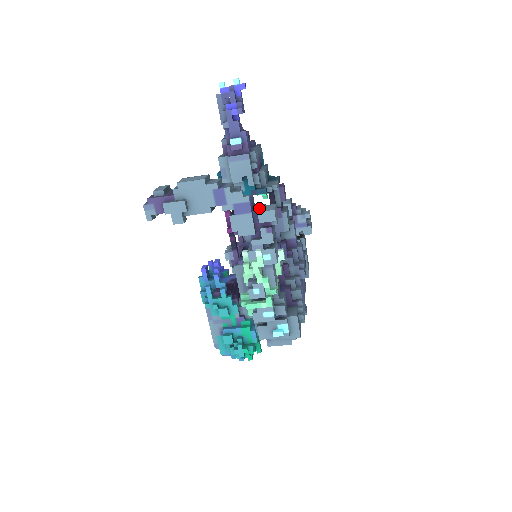
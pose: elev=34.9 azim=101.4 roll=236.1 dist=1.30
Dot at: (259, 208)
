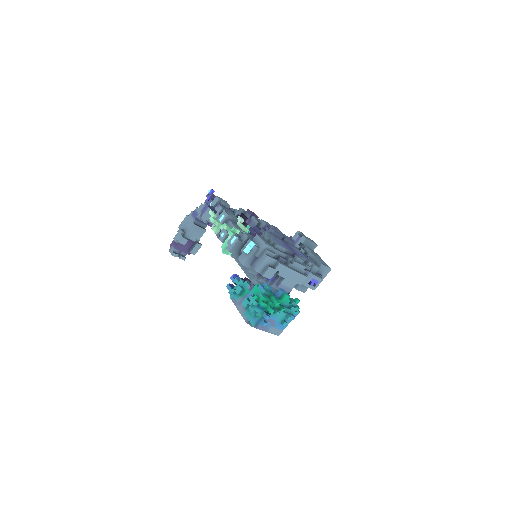
Dot at: occluded
